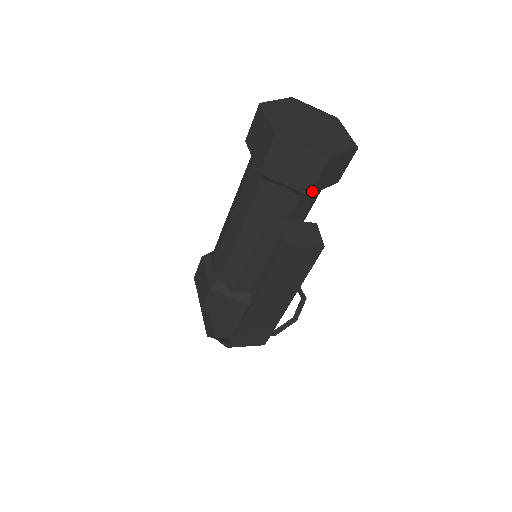
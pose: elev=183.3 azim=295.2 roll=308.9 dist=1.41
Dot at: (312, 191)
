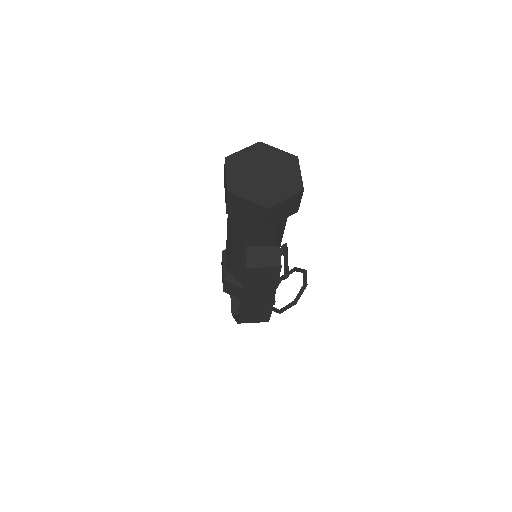
Dot at: (266, 227)
